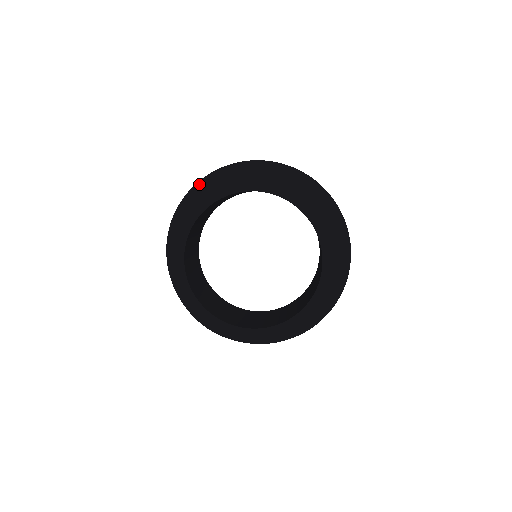
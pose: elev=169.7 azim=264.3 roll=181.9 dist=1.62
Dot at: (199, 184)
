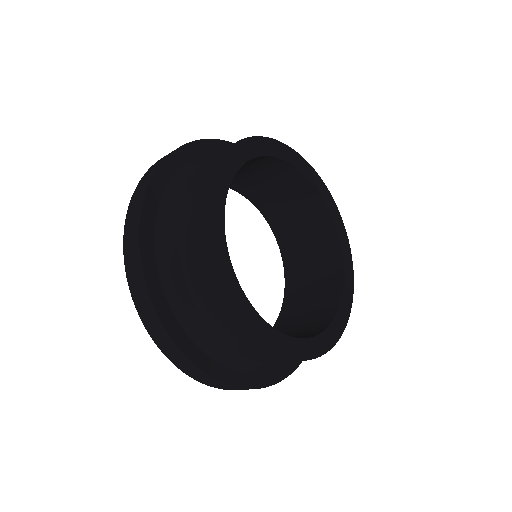
Dot at: (224, 143)
